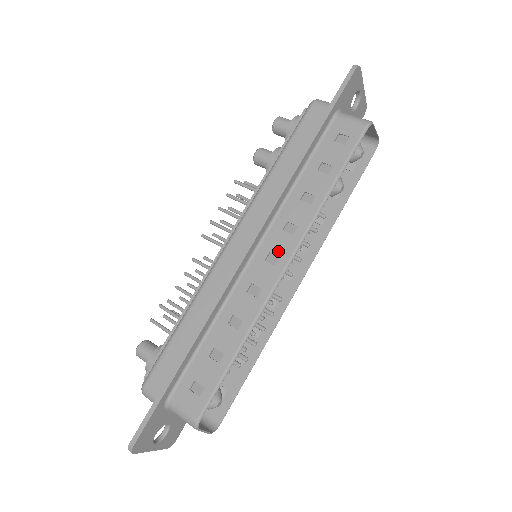
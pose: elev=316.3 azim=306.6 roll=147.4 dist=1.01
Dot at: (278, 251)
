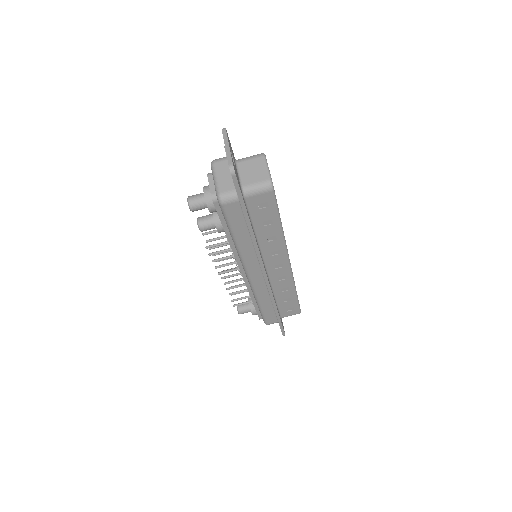
Dot at: (279, 263)
